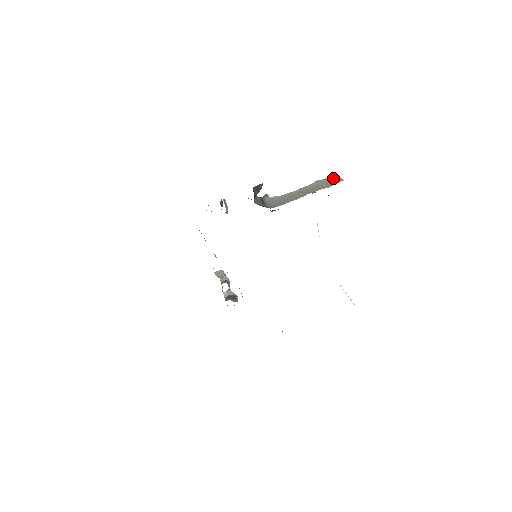
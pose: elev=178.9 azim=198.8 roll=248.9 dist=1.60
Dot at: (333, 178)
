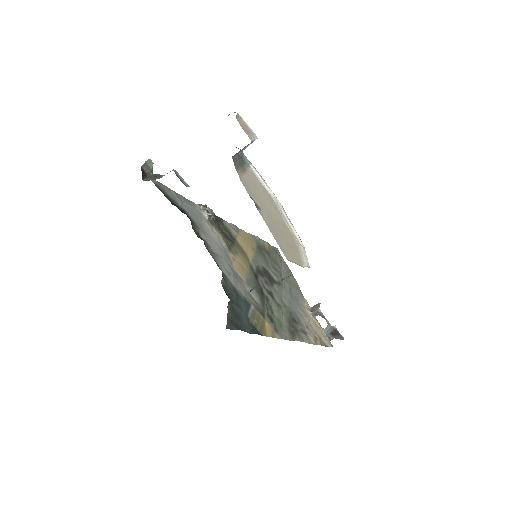
Dot at: occluded
